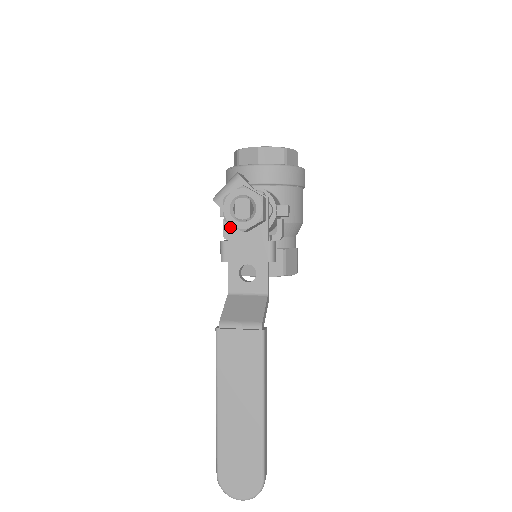
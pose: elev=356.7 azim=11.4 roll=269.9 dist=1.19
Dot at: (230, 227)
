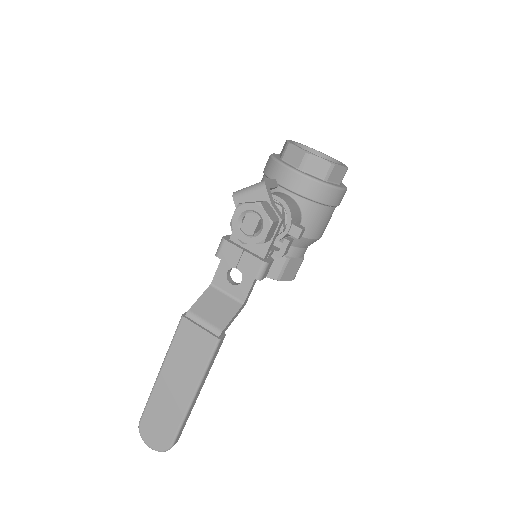
Dot at: occluded
